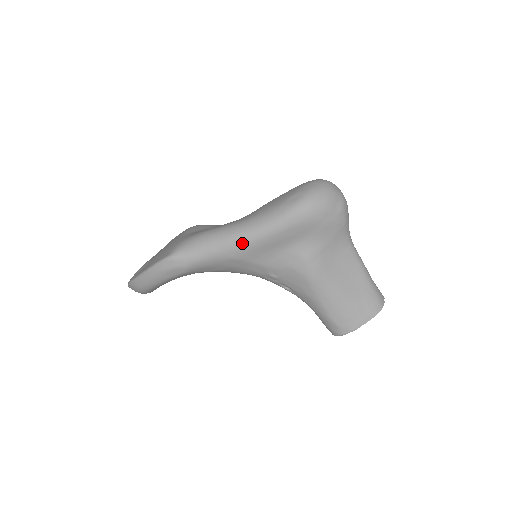
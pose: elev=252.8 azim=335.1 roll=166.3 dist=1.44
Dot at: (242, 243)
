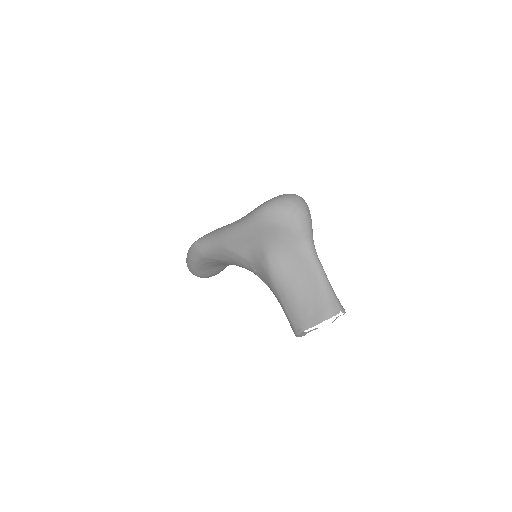
Dot at: (227, 236)
